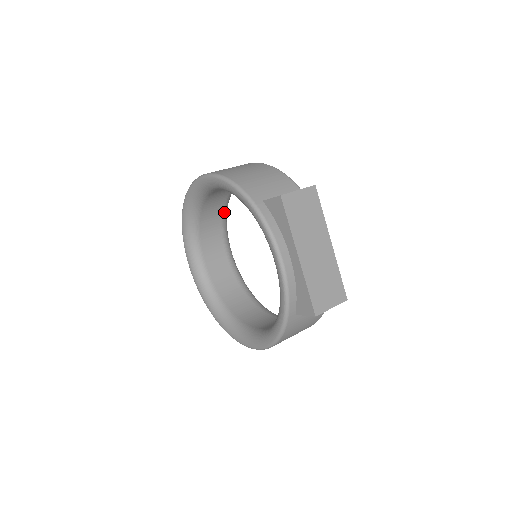
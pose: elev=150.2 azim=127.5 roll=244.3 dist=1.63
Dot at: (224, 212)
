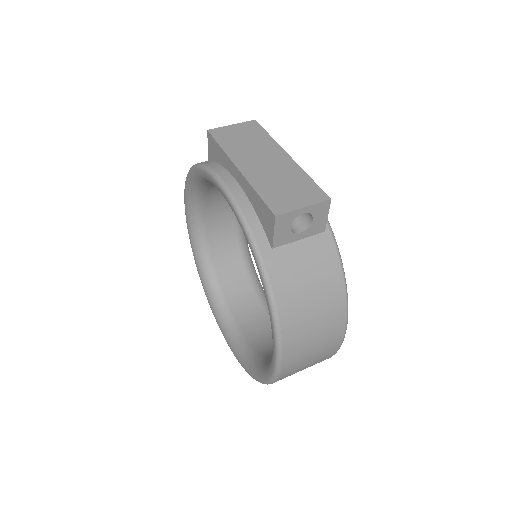
Dot at: (246, 264)
